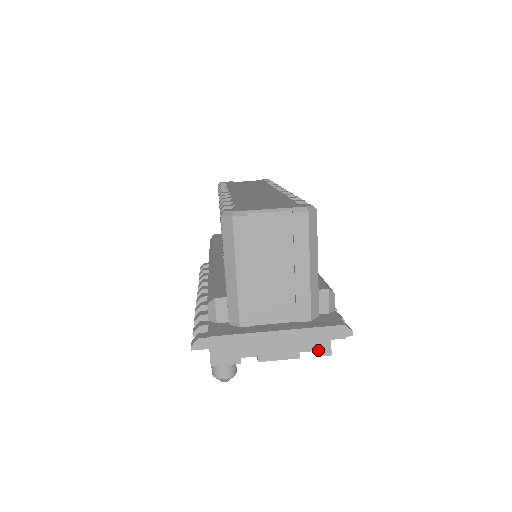
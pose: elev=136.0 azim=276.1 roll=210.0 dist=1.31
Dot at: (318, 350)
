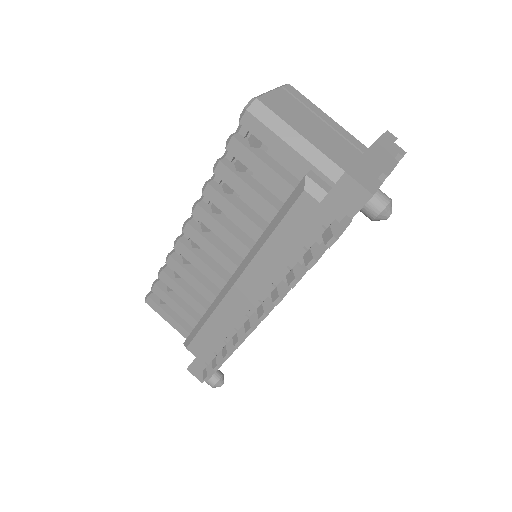
Dot at: (398, 152)
